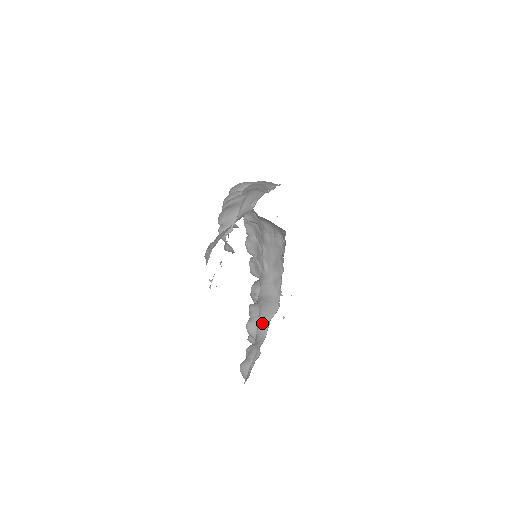
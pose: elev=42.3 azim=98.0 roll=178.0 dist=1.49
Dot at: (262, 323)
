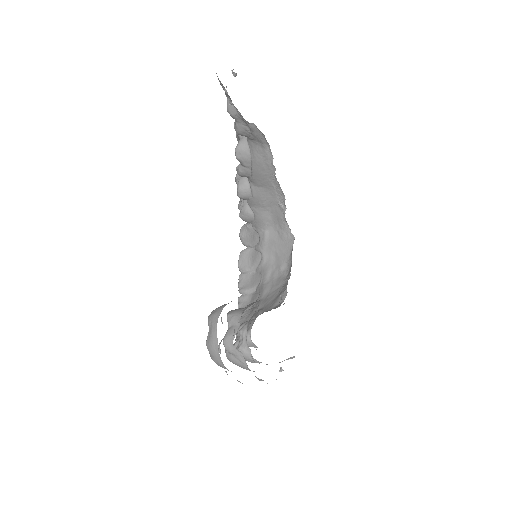
Dot at: (253, 302)
